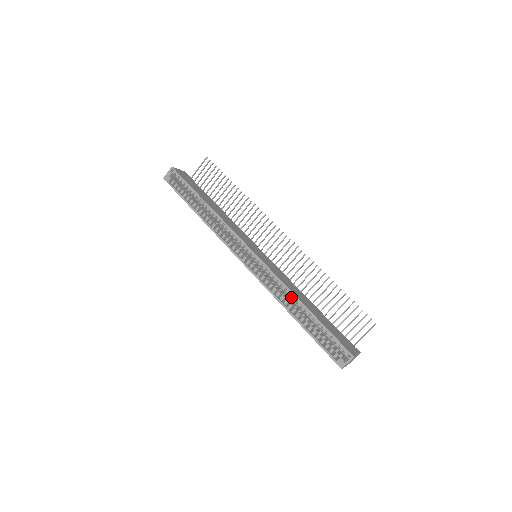
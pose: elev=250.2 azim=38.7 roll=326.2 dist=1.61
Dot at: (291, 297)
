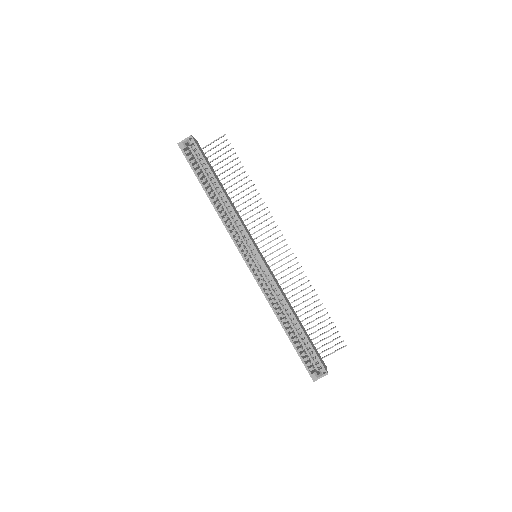
Dot at: (285, 307)
